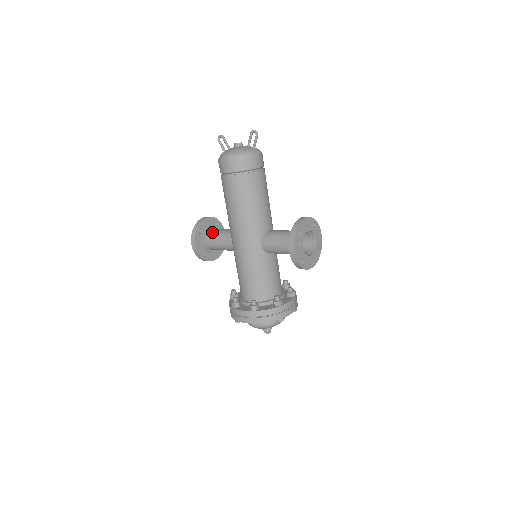
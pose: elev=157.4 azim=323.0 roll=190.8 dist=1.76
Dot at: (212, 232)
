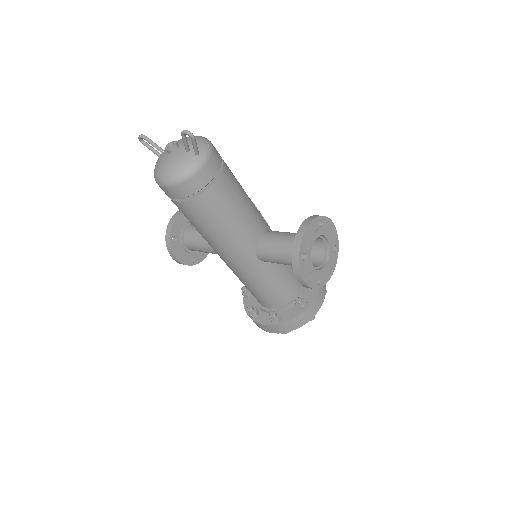
Dot at: (190, 236)
